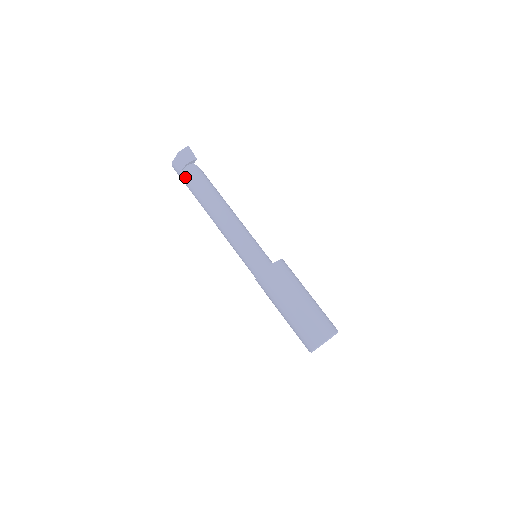
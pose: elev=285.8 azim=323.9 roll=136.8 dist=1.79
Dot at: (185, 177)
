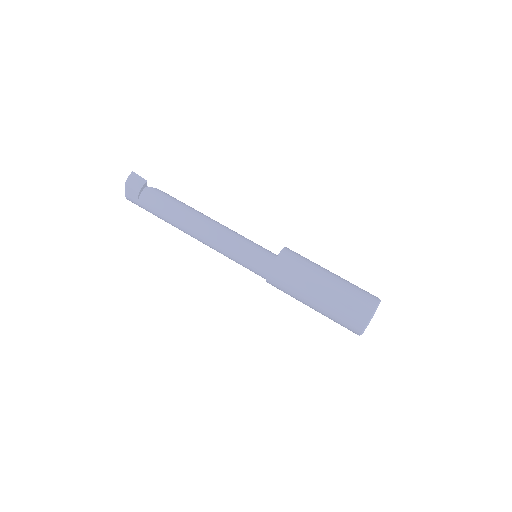
Dot at: (145, 206)
